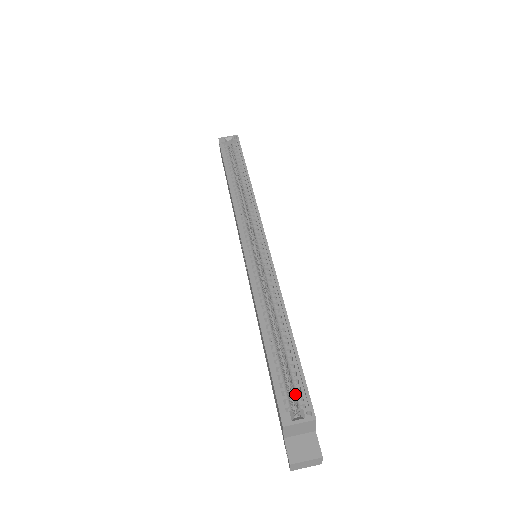
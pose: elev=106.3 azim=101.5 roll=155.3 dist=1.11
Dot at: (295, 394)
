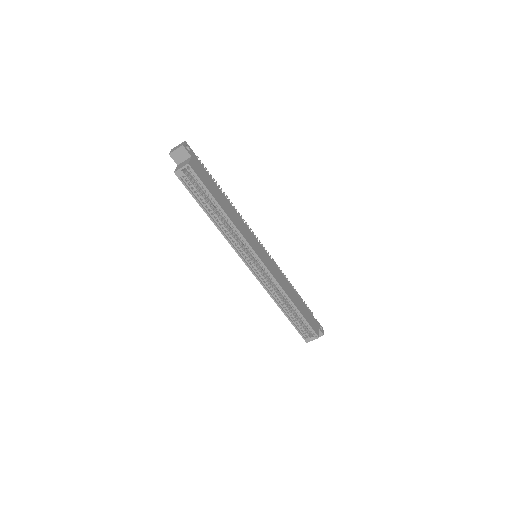
Dot at: occluded
